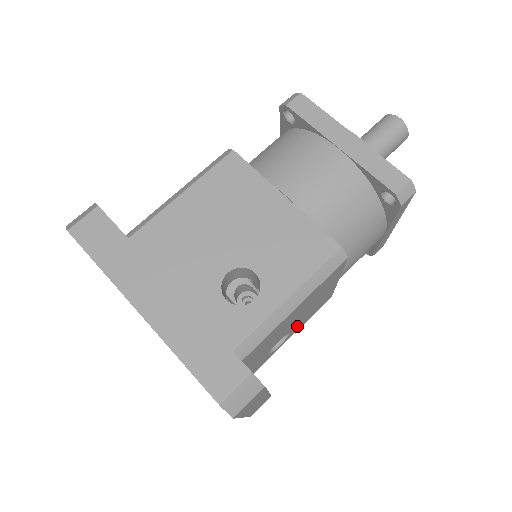
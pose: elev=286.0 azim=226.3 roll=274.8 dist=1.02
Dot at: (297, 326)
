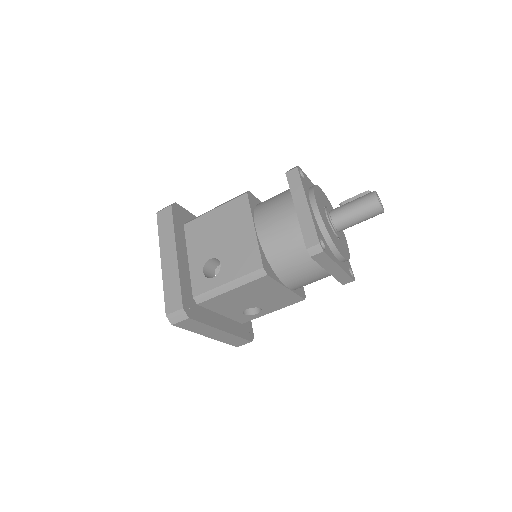
Dot at: occluded
